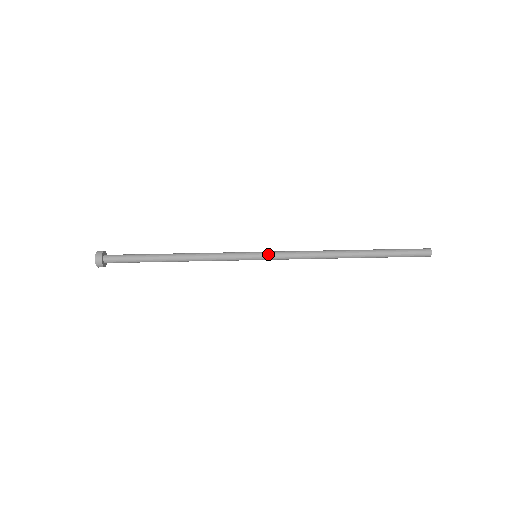
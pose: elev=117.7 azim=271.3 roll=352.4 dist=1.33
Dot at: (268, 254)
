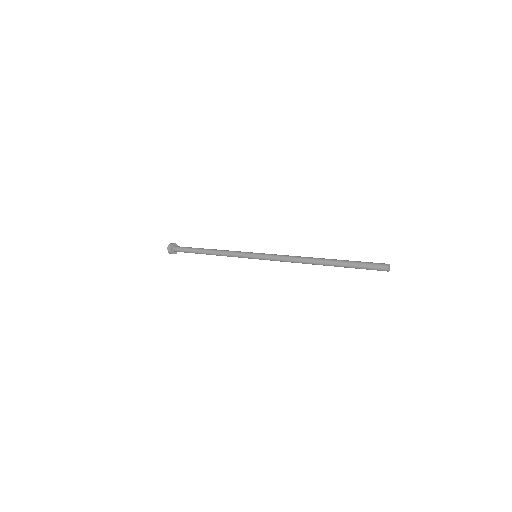
Dot at: (264, 253)
